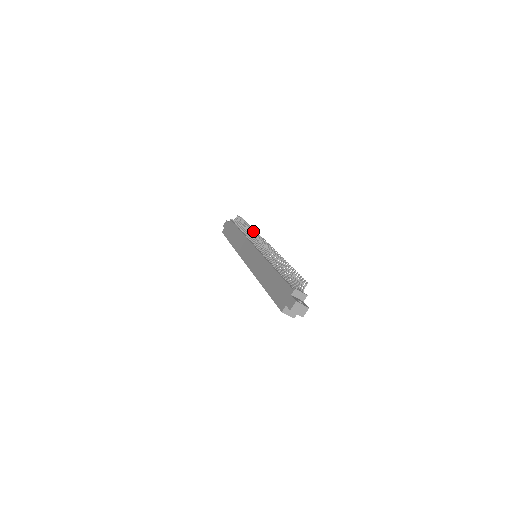
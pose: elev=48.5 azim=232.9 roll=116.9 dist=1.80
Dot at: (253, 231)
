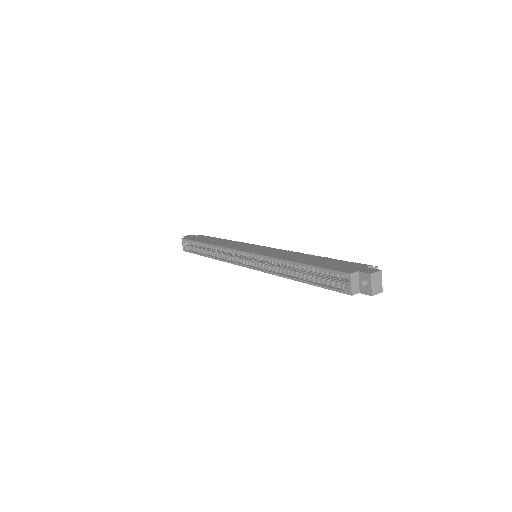
Dot at: occluded
